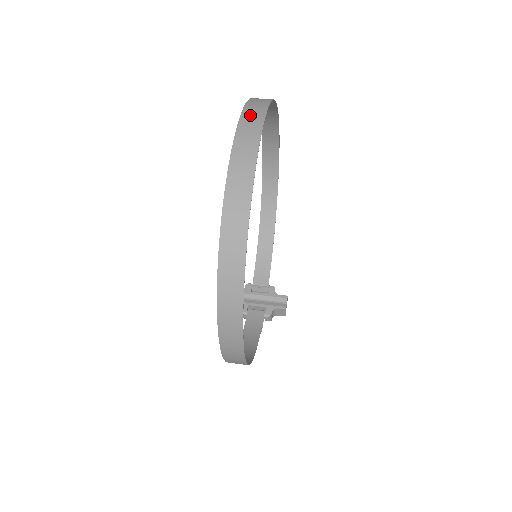
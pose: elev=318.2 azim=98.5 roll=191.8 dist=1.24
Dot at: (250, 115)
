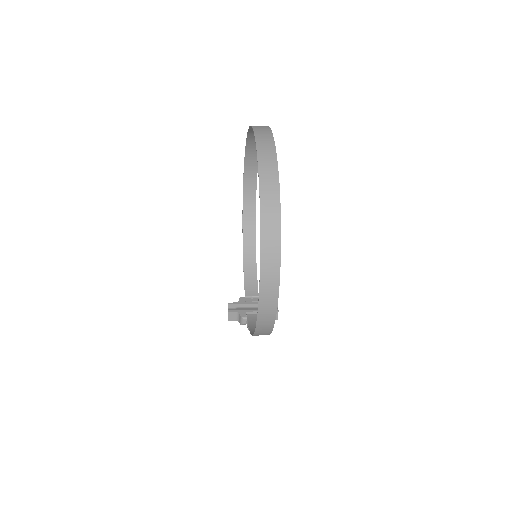
Dot at: (259, 128)
